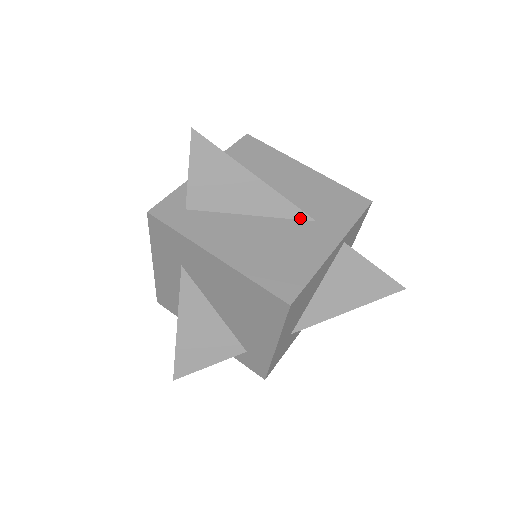
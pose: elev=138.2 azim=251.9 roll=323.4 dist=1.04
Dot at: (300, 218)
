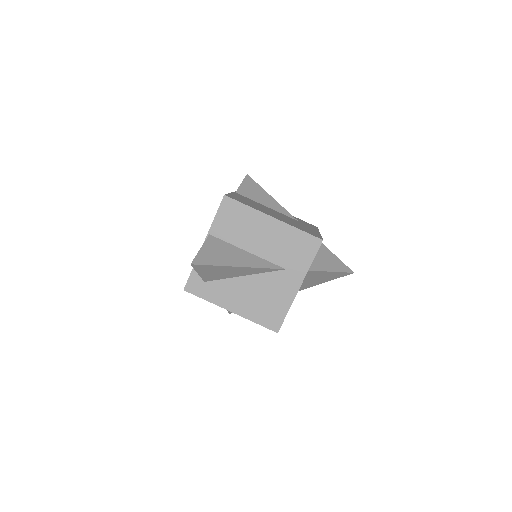
Dot at: (275, 270)
